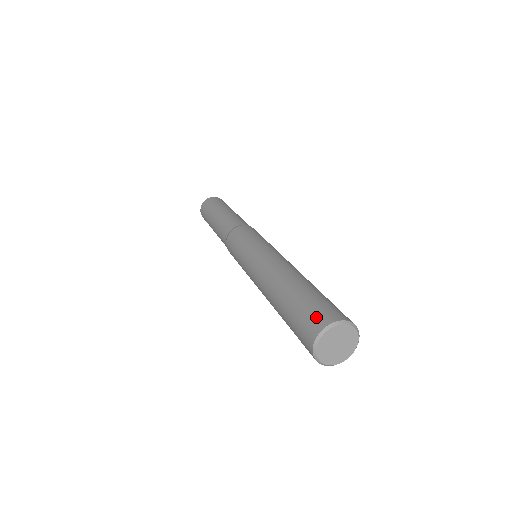
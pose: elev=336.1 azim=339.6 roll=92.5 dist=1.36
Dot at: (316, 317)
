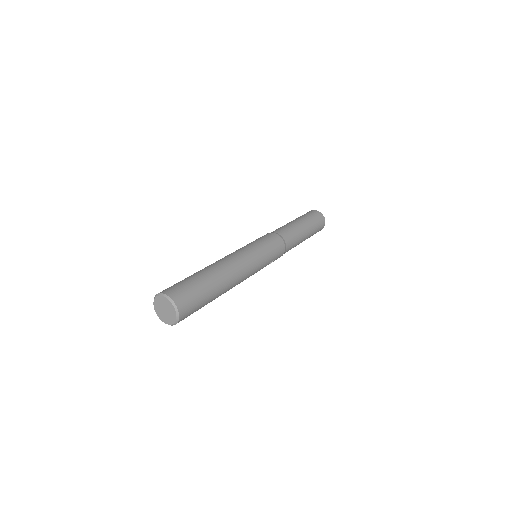
Dot at: (173, 288)
